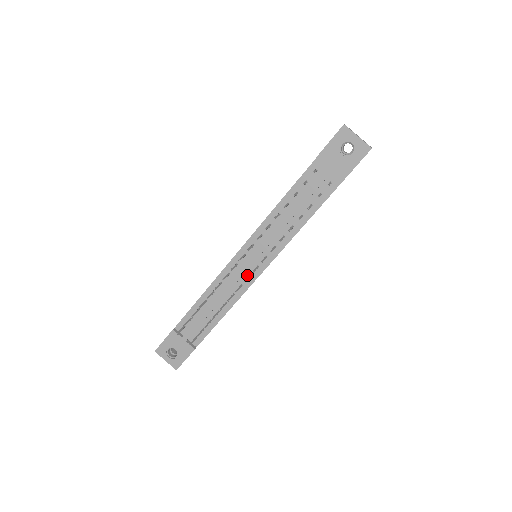
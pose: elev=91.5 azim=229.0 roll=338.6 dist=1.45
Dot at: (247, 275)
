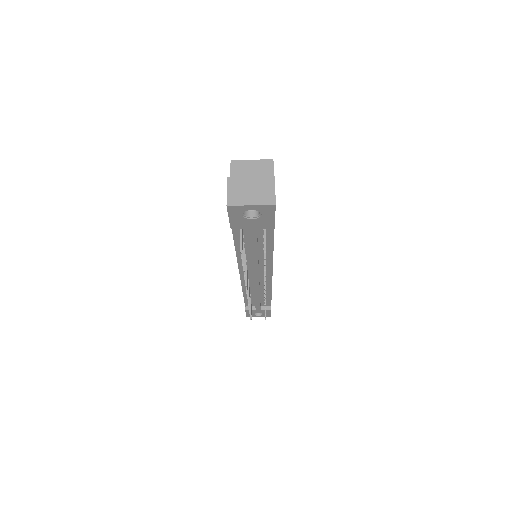
Dot at: (262, 280)
